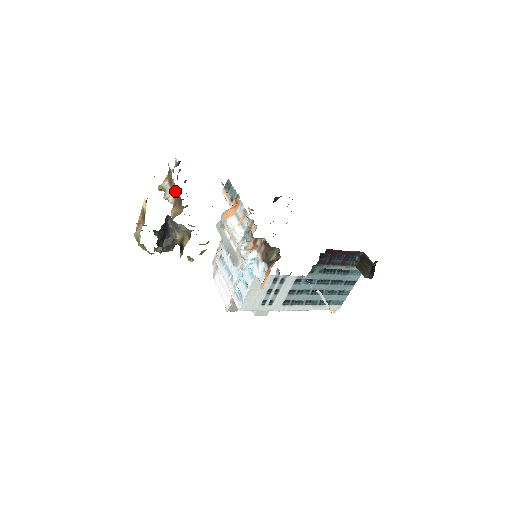
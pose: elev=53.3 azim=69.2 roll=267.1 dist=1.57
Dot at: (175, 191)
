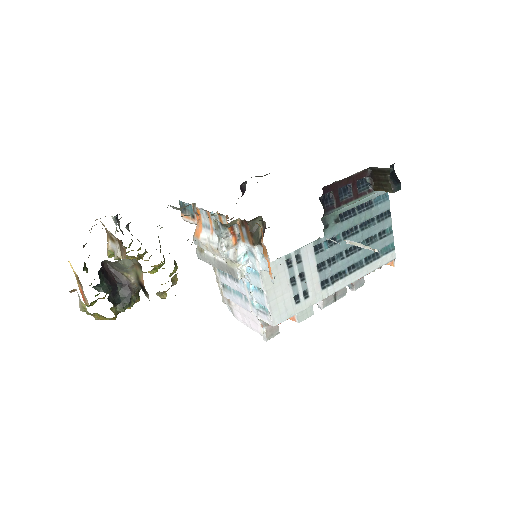
Dot at: occluded
